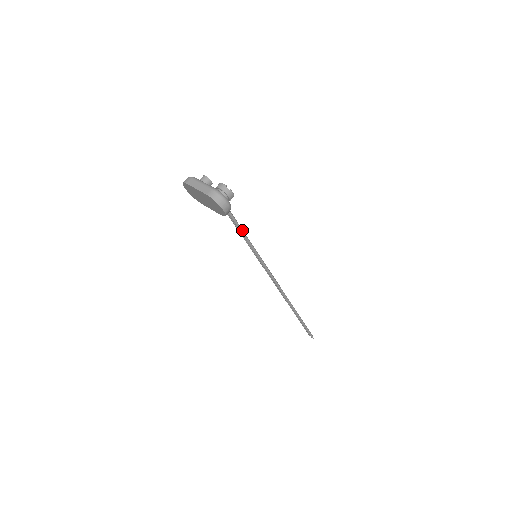
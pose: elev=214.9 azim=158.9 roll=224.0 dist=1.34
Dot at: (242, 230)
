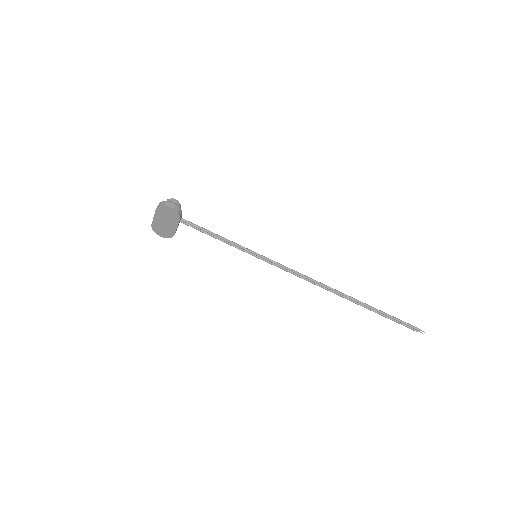
Dot at: (220, 236)
